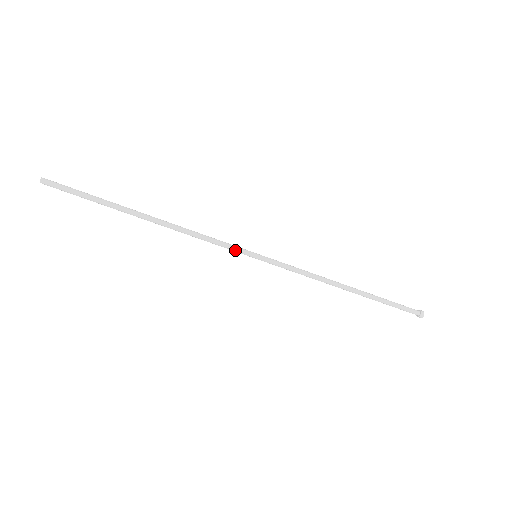
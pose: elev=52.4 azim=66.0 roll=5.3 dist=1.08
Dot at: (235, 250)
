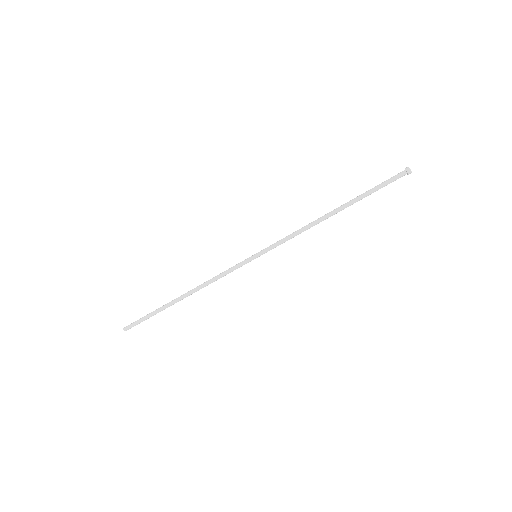
Dot at: (240, 264)
